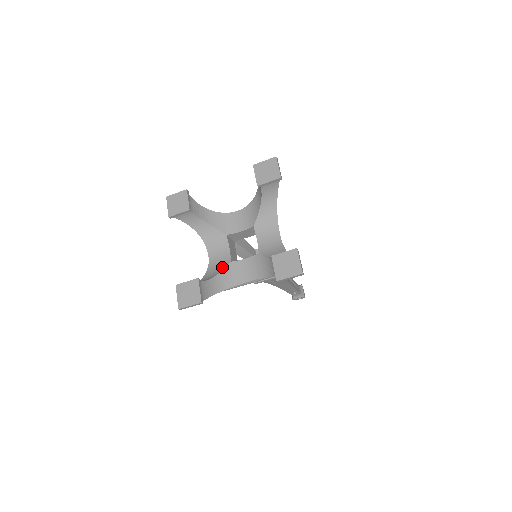
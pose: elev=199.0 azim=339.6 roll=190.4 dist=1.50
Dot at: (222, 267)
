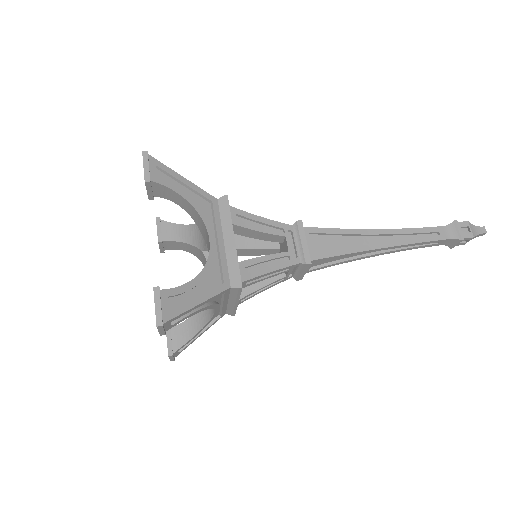
Dot at: occluded
